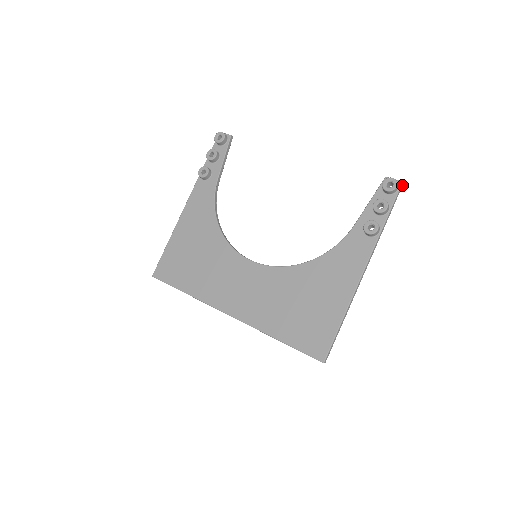
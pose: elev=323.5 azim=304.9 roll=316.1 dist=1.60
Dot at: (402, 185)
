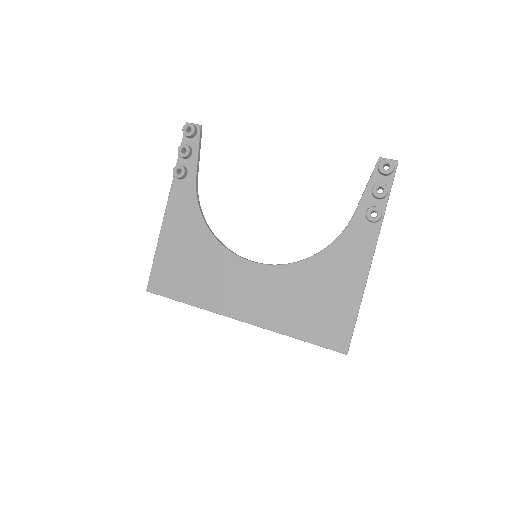
Dot at: (397, 164)
